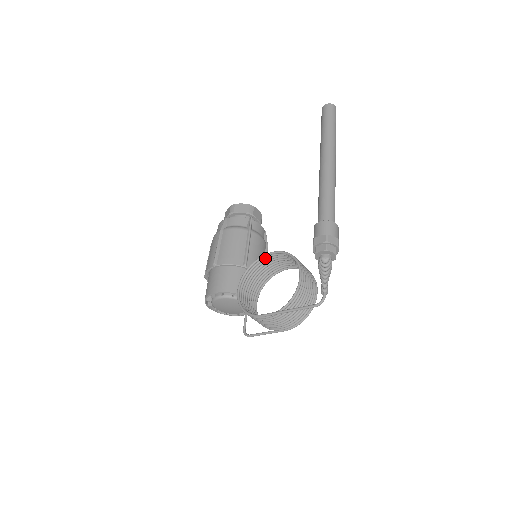
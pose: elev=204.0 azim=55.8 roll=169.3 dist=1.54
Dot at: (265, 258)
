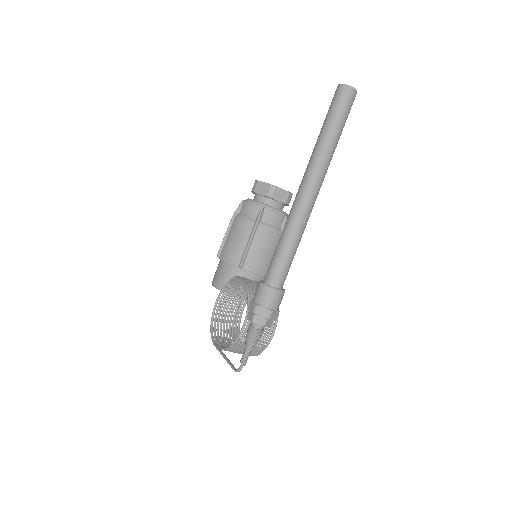
Dot at: (240, 279)
